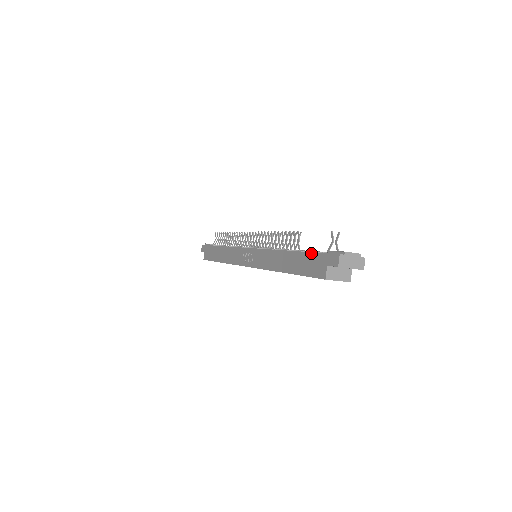
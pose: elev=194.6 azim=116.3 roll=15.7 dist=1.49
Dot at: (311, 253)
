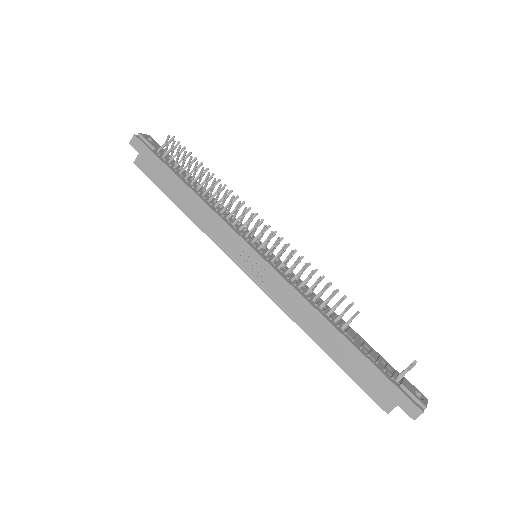
Dot at: (380, 372)
